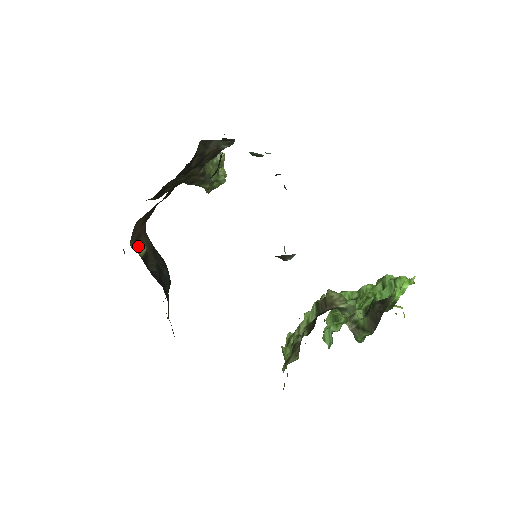
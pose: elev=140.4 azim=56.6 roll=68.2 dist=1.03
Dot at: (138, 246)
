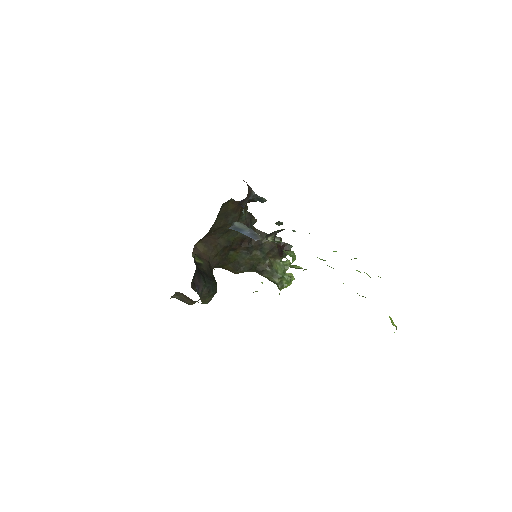
Dot at: (197, 259)
